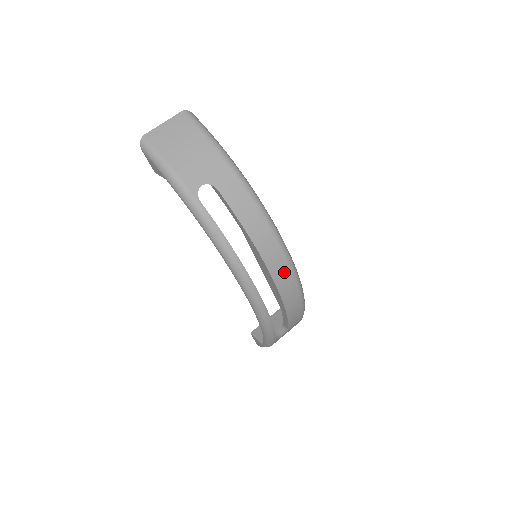
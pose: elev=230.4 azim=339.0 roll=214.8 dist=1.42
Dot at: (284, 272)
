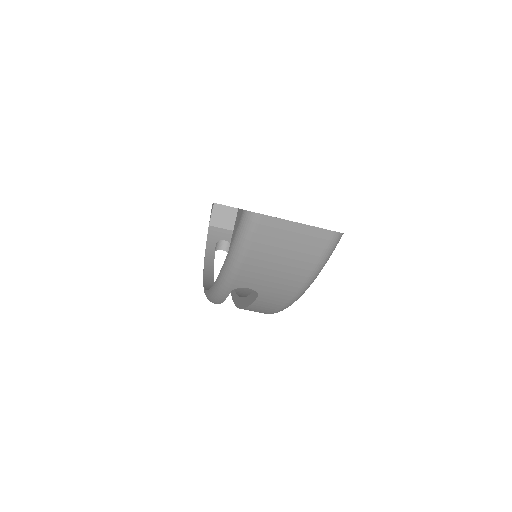
Dot at: occluded
